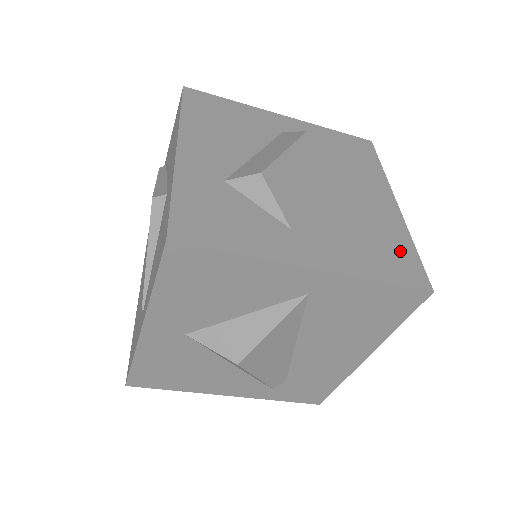
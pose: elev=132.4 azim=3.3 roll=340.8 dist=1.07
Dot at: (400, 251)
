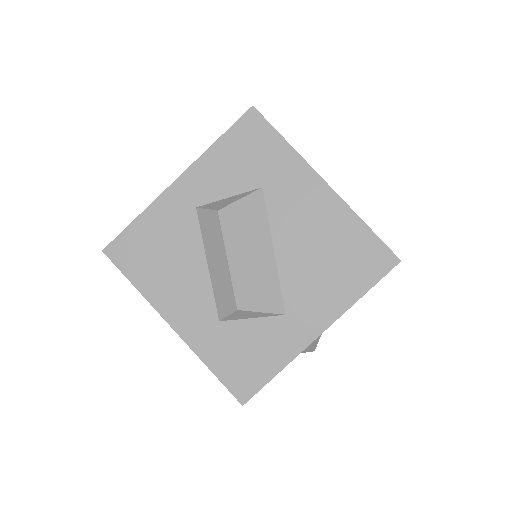
Dot at: (359, 245)
